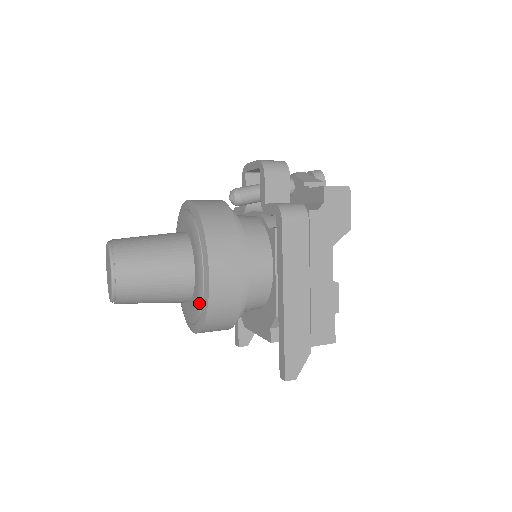
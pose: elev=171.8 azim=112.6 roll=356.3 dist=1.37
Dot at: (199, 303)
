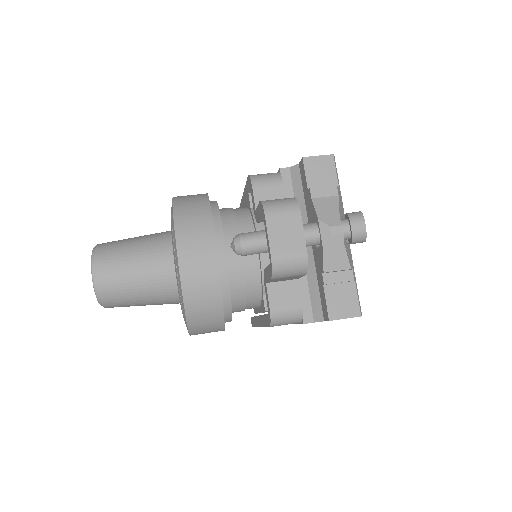
Dot at: occluded
